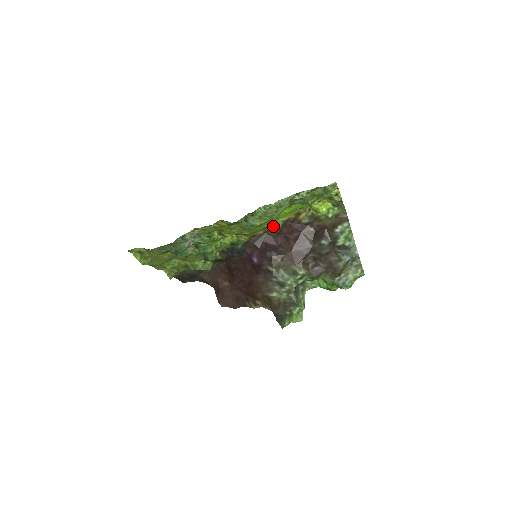
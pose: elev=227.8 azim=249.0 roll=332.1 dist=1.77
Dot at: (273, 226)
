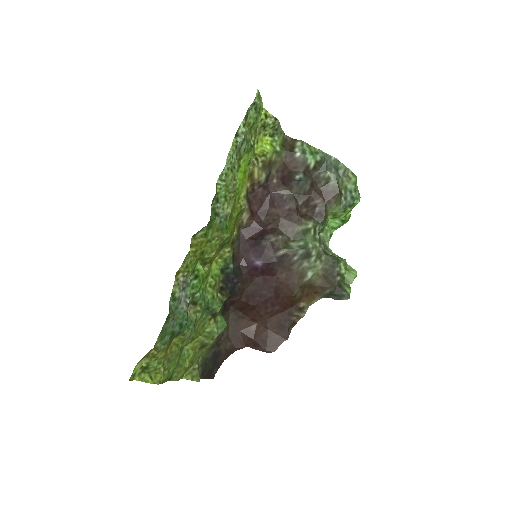
Dot at: (241, 211)
